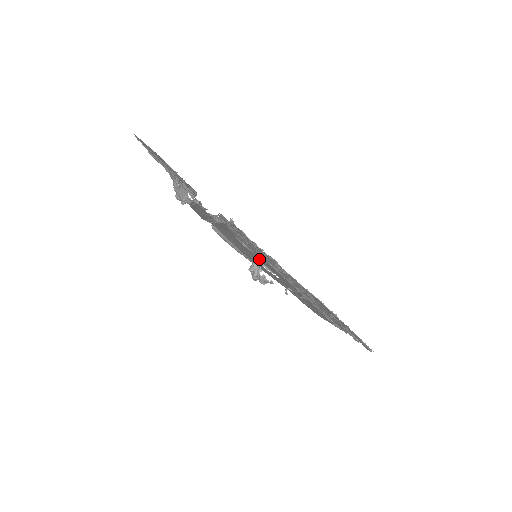
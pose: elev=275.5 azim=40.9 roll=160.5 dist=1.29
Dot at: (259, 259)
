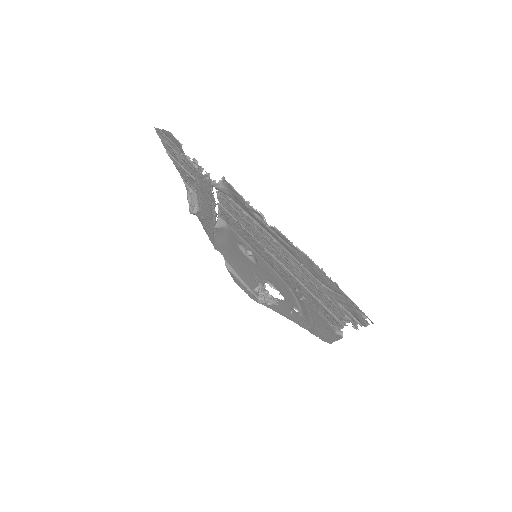
Dot at: (262, 272)
